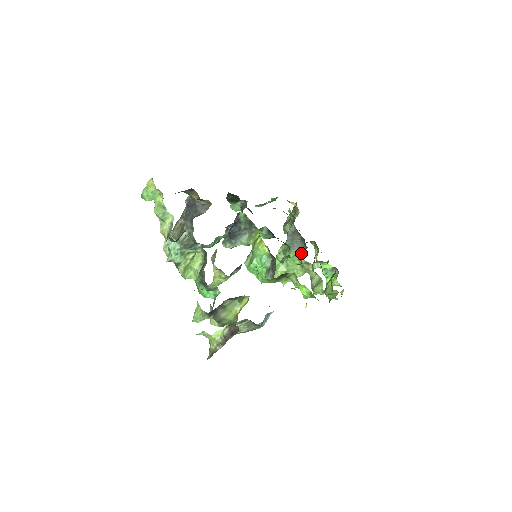
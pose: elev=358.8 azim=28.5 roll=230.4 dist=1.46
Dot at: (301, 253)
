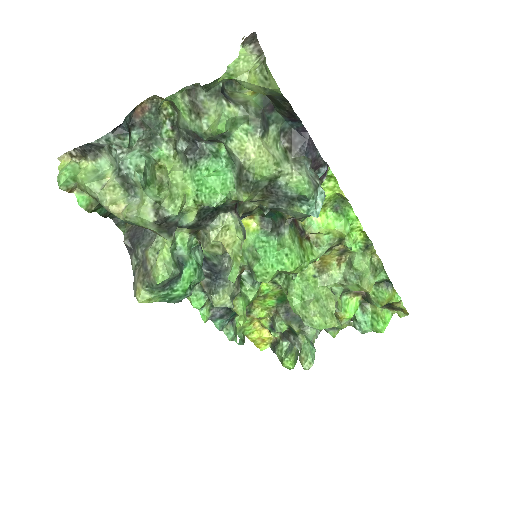
Dot at: occluded
